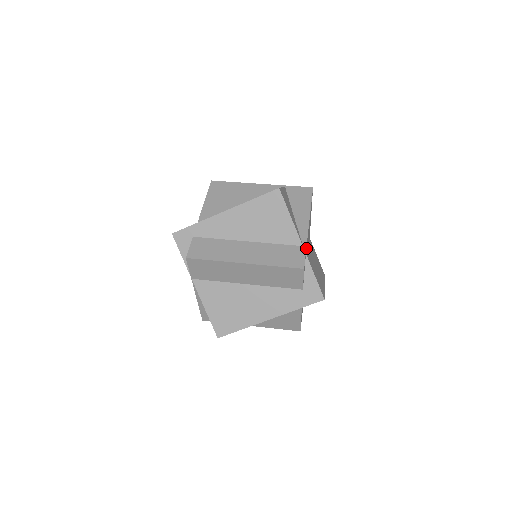
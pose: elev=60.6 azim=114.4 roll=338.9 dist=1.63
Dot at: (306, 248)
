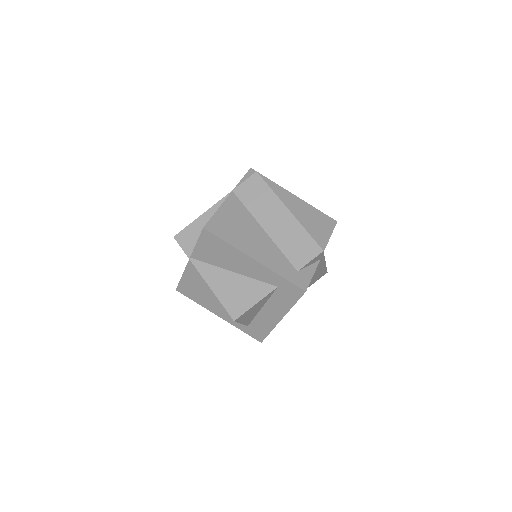
Dot at: (322, 259)
